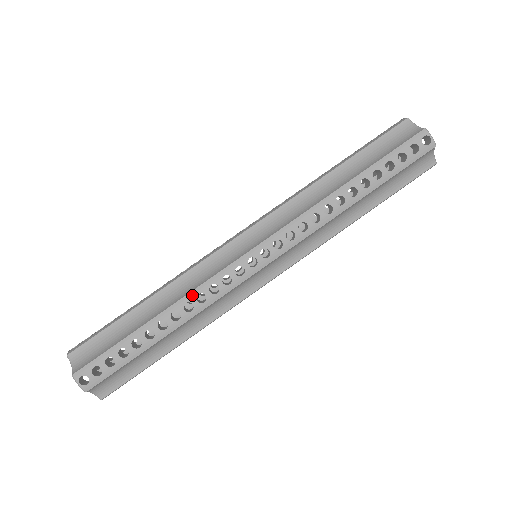
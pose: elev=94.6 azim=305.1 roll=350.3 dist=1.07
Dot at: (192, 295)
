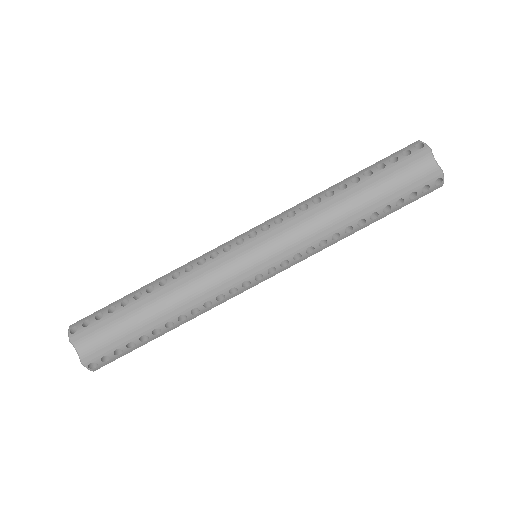
Dot at: (183, 267)
